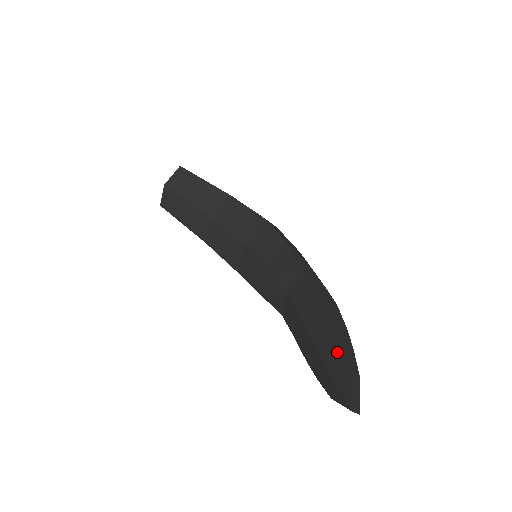
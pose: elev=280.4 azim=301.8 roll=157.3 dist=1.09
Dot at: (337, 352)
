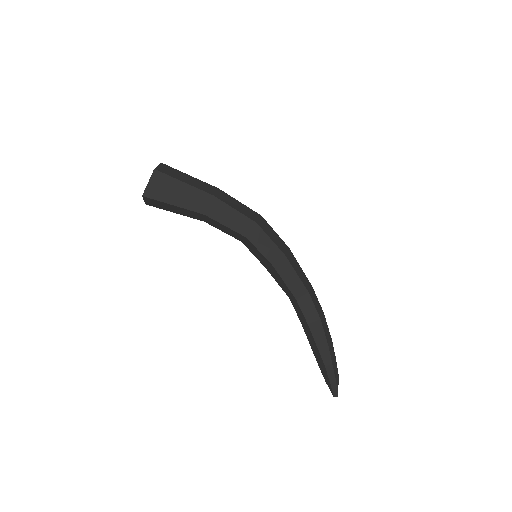
Dot at: (324, 370)
